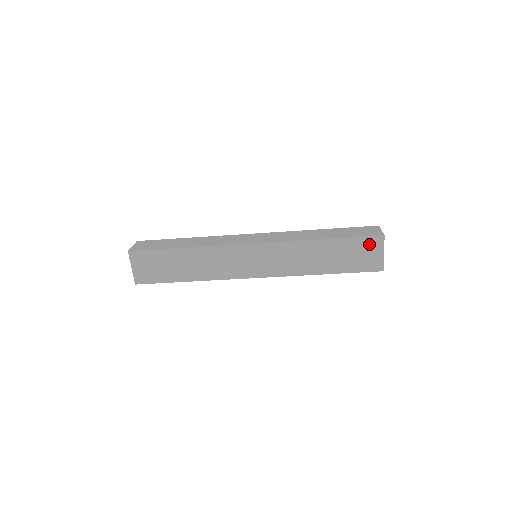
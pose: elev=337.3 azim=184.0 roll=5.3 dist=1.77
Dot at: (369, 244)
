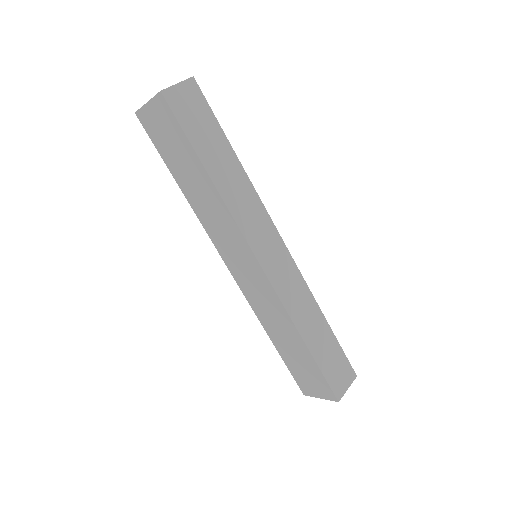
Dot at: (323, 387)
